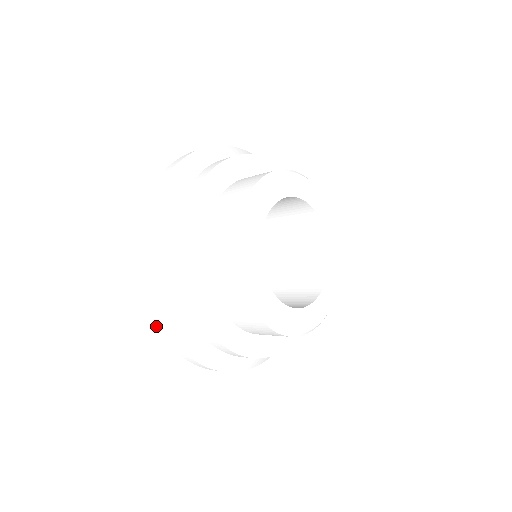
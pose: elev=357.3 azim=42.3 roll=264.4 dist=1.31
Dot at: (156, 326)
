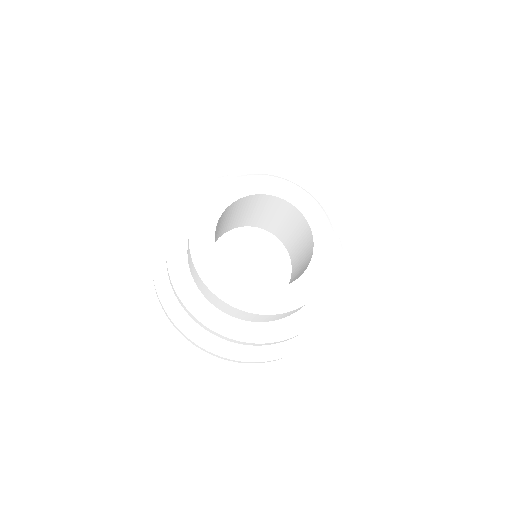
Dot at: (167, 316)
